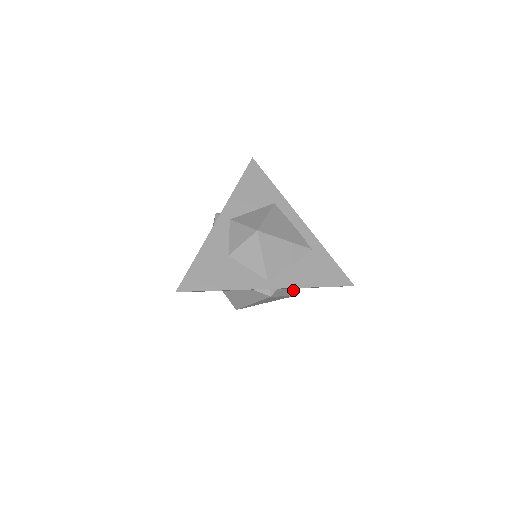
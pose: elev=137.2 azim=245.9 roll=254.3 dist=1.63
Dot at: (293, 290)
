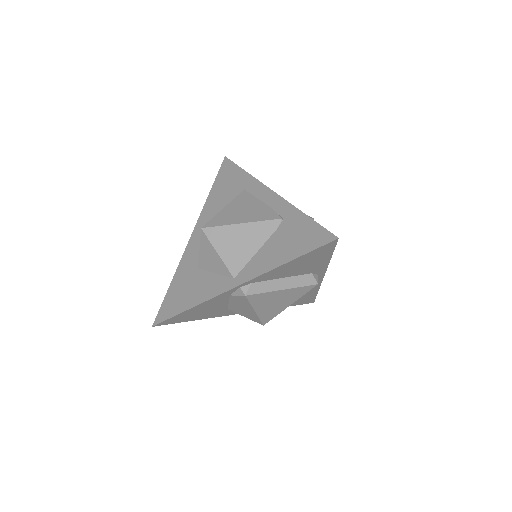
Dot at: (303, 277)
